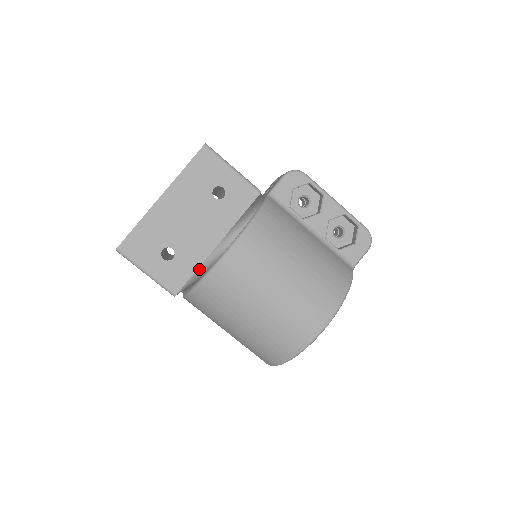
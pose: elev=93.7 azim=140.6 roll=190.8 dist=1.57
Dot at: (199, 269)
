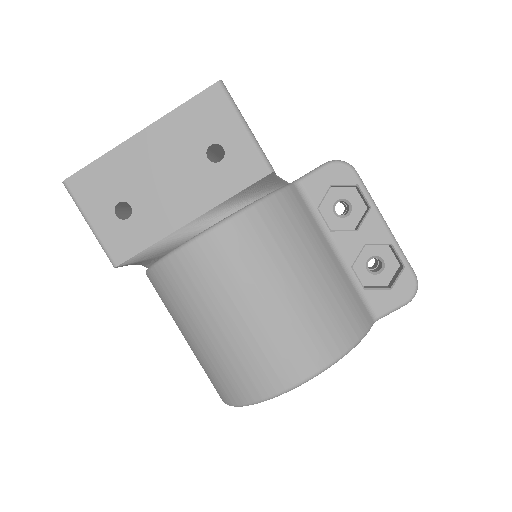
Dot at: (156, 245)
